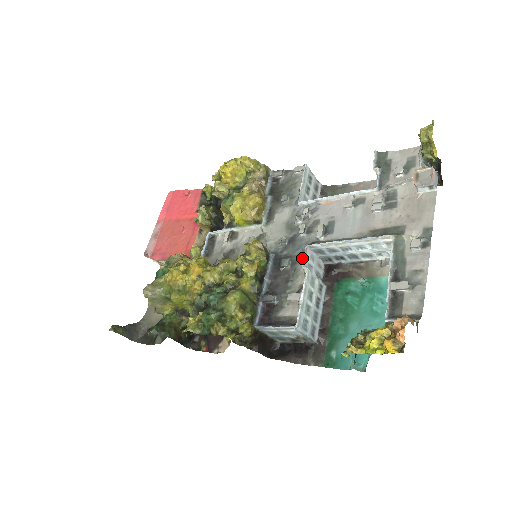
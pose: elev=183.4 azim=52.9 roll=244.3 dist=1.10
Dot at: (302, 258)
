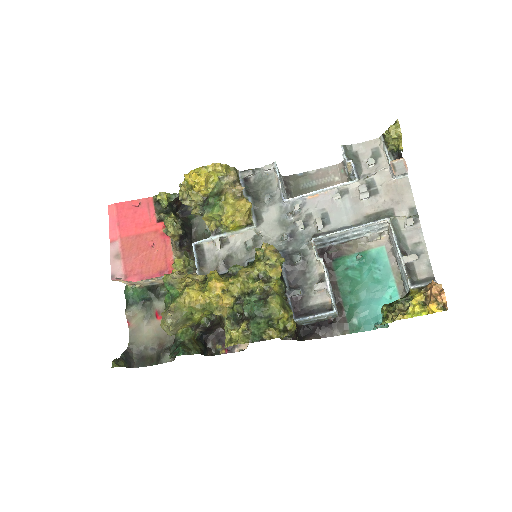
Dot at: (310, 250)
